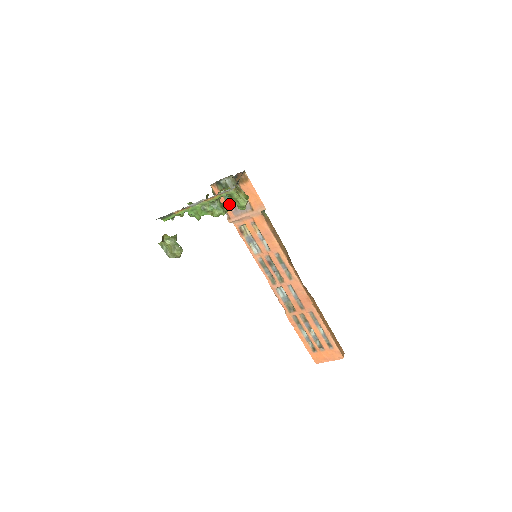
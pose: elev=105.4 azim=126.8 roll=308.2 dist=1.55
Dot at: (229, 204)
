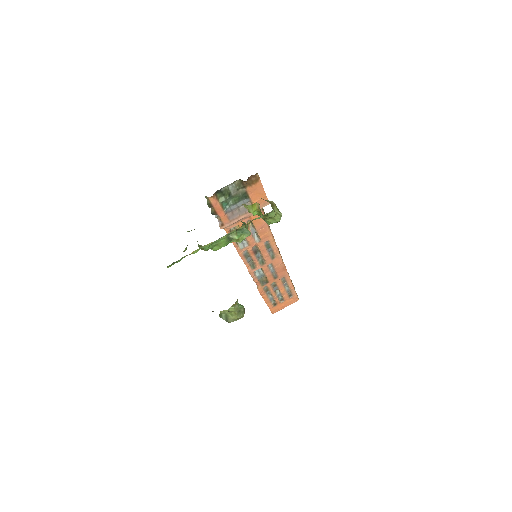
Dot at: (226, 211)
